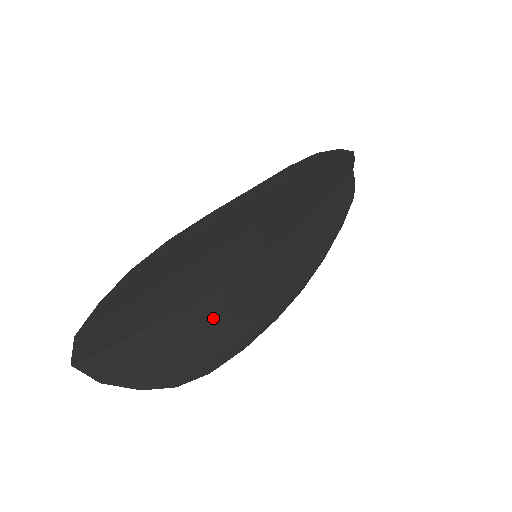
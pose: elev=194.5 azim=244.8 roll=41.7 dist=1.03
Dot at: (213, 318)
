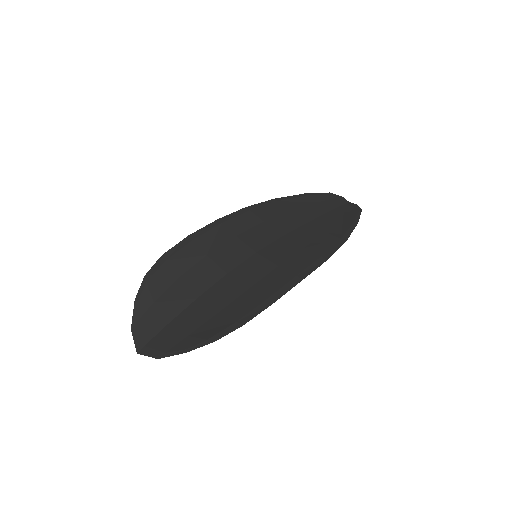
Dot at: (231, 294)
